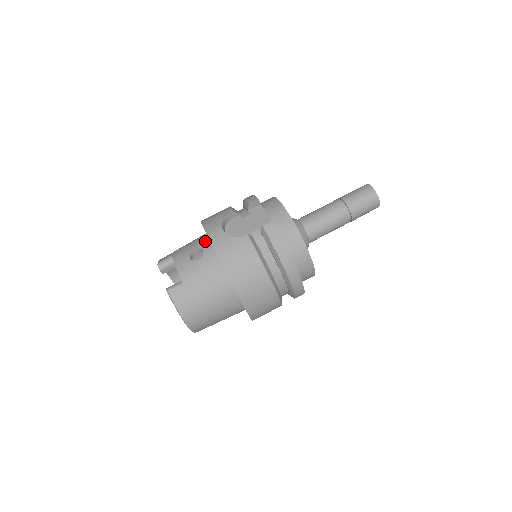
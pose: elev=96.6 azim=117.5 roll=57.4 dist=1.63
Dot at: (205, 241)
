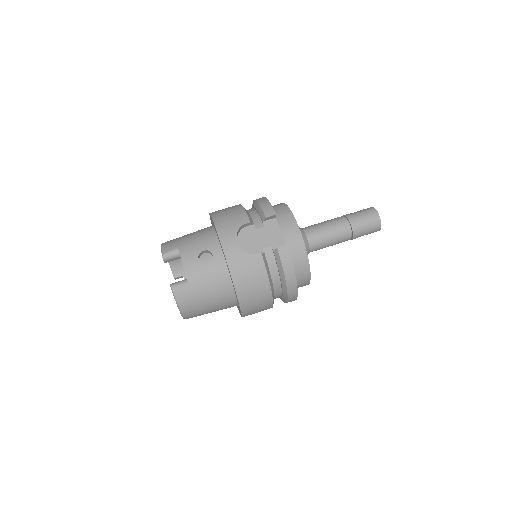
Dot at: (215, 243)
